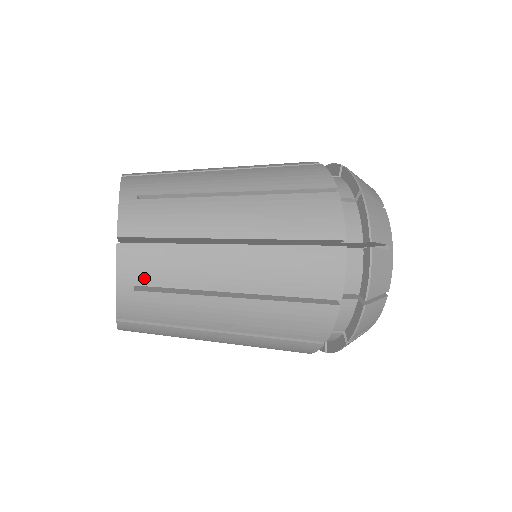
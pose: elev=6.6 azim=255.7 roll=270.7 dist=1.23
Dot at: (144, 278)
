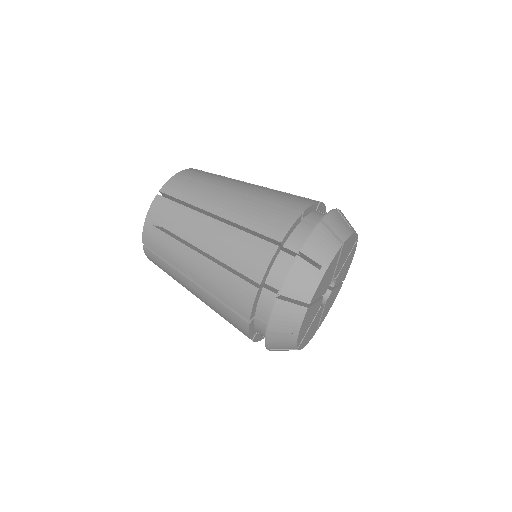
Dot at: occluded
